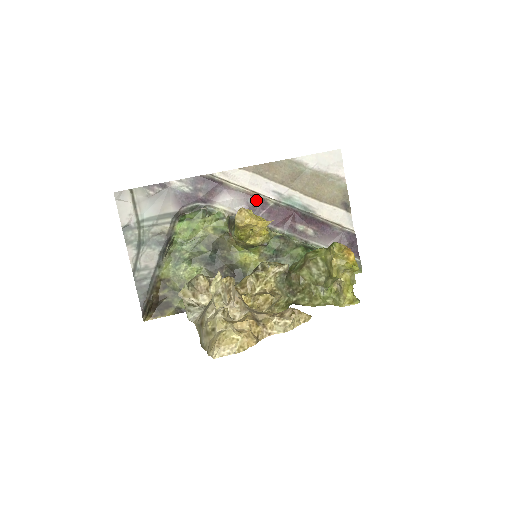
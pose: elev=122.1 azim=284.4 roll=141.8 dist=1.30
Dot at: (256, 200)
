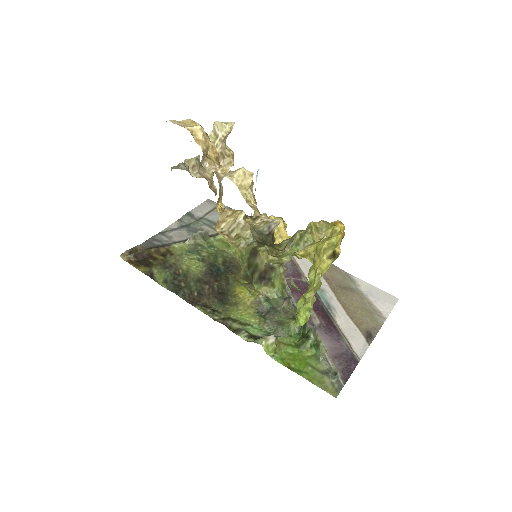
Dot at: (294, 268)
